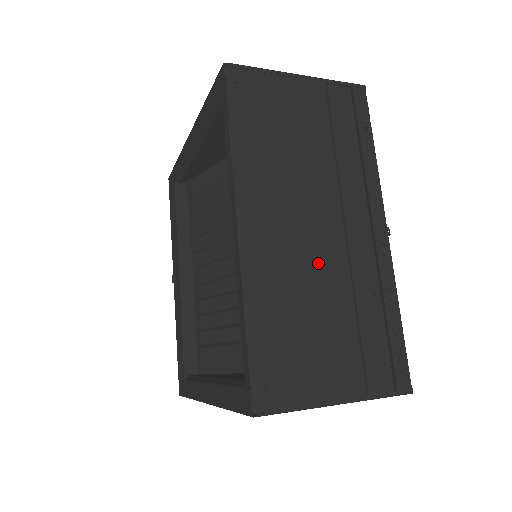
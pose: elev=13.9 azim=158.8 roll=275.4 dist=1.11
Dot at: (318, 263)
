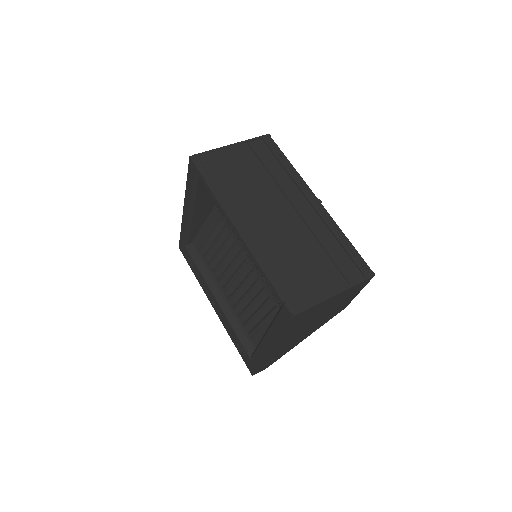
Dot at: (289, 231)
